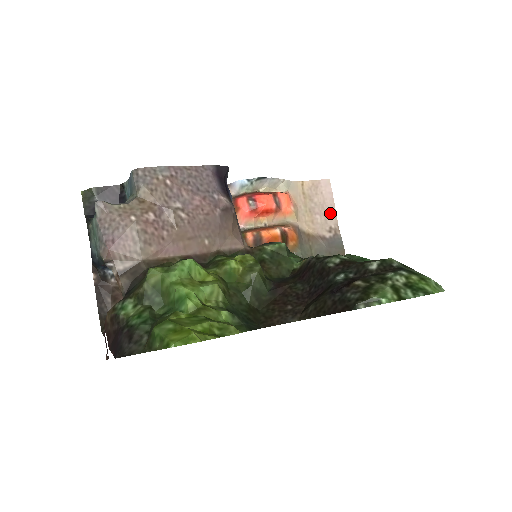
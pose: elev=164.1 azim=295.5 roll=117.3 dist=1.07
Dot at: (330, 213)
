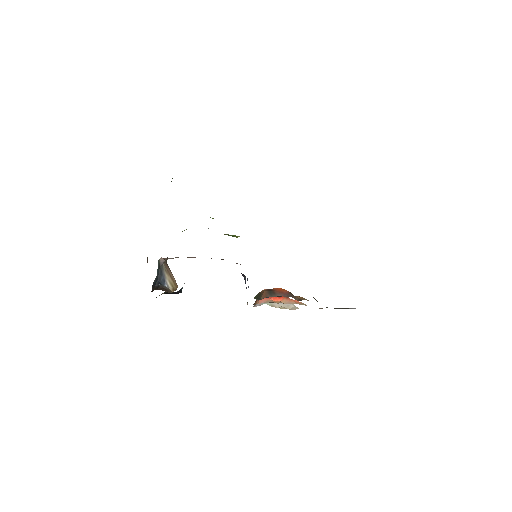
Dot at: occluded
